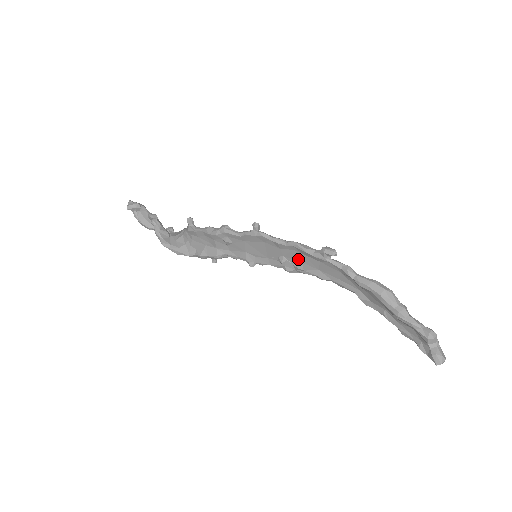
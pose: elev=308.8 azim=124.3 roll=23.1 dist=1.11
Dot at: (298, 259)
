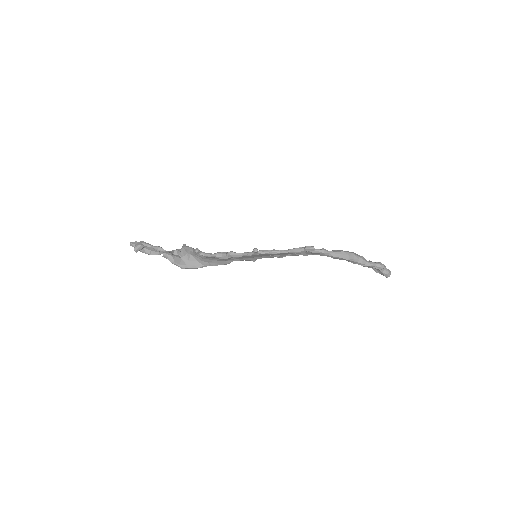
Dot at: (288, 254)
